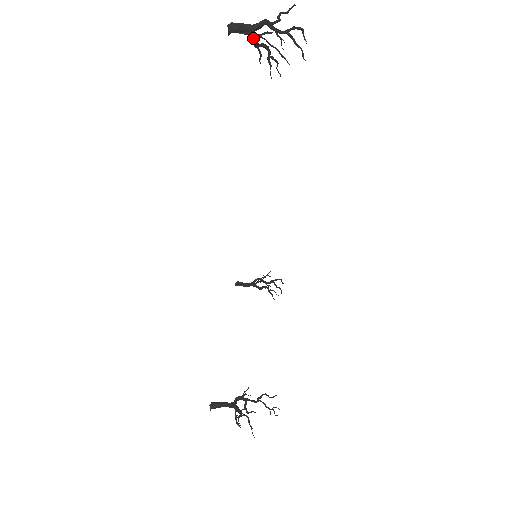
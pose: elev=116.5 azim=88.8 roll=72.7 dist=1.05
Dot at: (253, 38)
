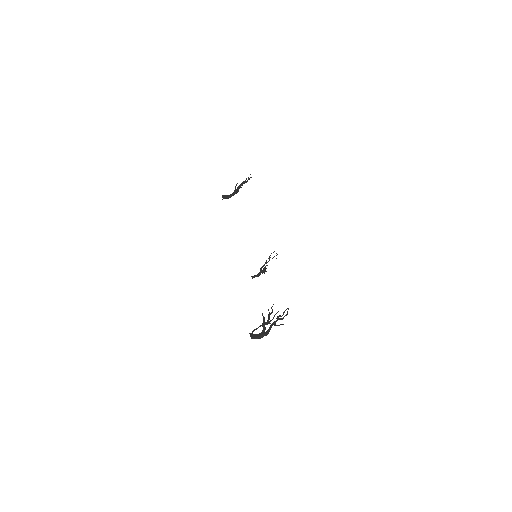
Dot at: (264, 332)
